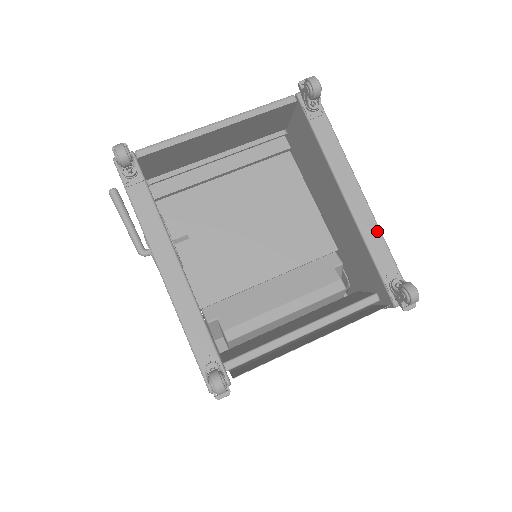
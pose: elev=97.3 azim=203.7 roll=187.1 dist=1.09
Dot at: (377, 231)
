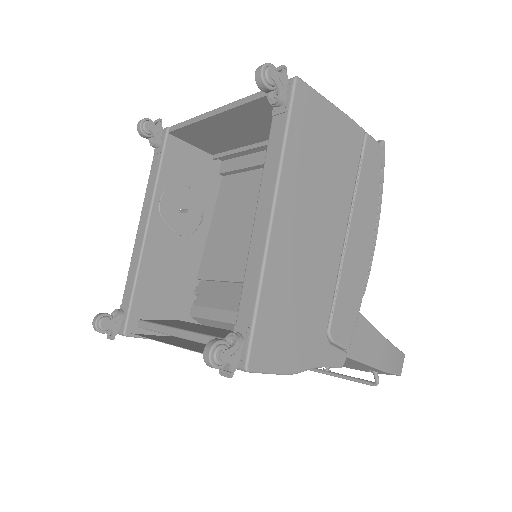
Dot at: (258, 270)
